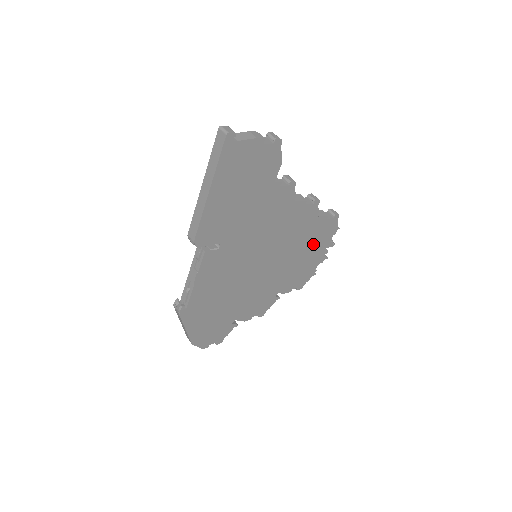
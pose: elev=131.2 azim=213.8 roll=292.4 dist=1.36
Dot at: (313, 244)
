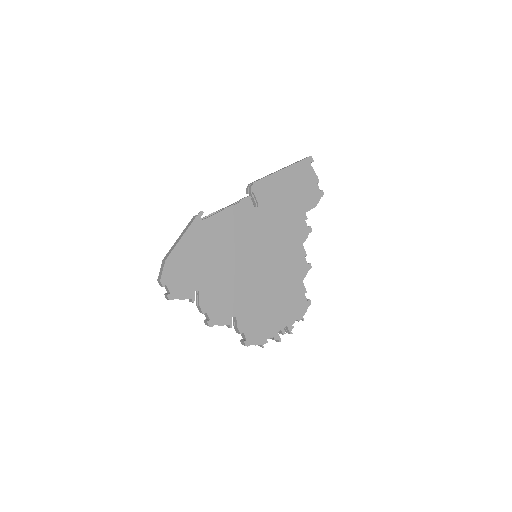
Dot at: (285, 305)
